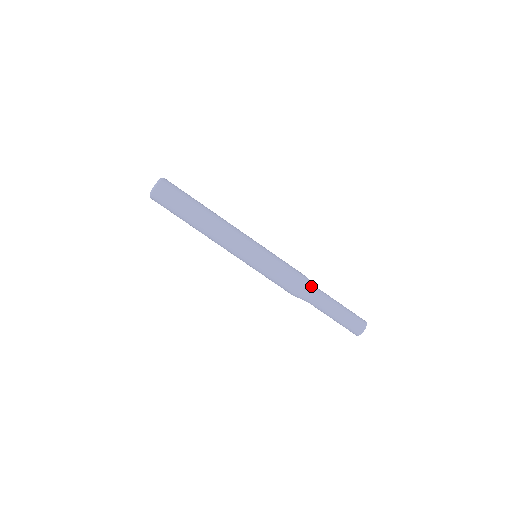
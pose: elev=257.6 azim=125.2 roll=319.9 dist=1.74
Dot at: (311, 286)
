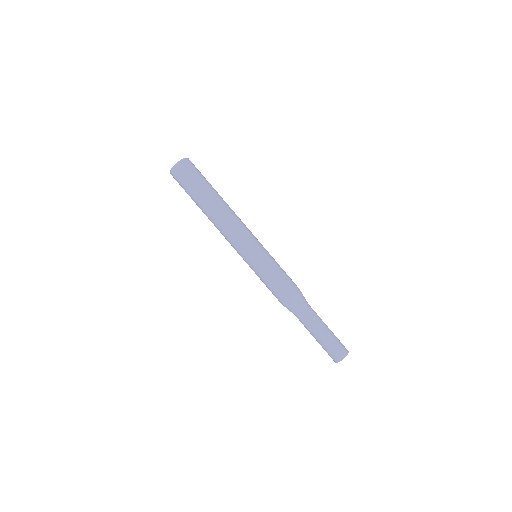
Dot at: occluded
